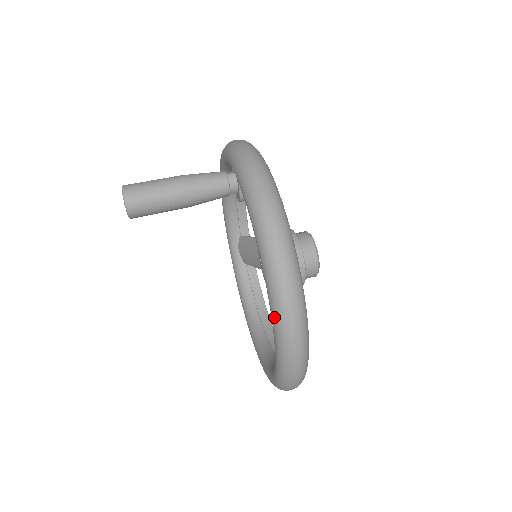
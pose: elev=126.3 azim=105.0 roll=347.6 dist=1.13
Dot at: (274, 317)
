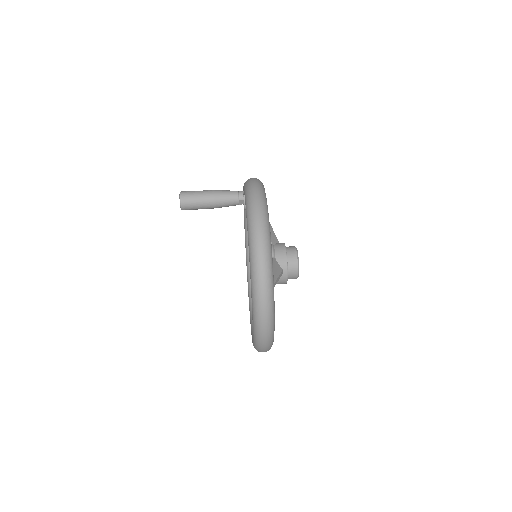
Dot at: (247, 218)
